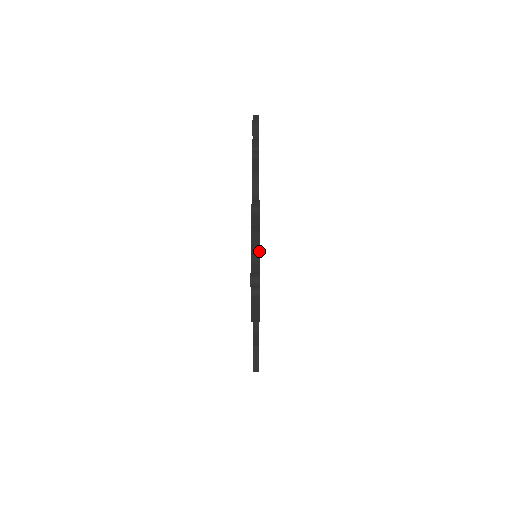
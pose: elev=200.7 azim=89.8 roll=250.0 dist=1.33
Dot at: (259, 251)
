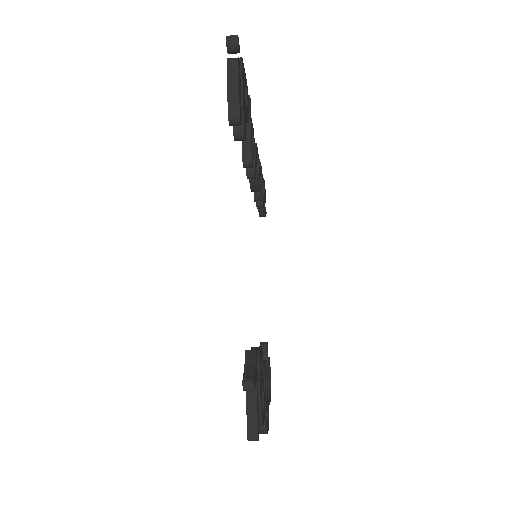
Dot at: (242, 60)
